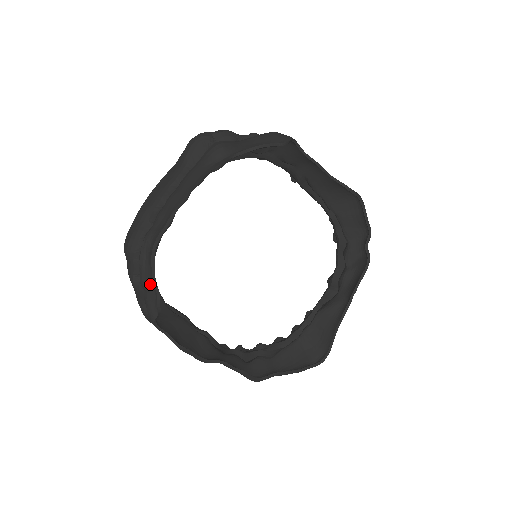
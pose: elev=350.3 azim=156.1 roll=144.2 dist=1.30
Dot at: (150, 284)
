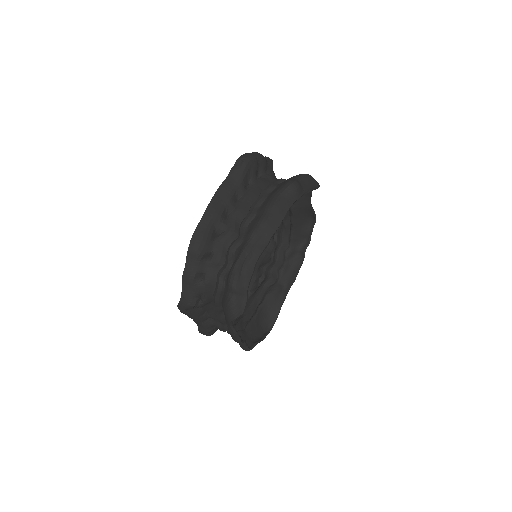
Dot at: (243, 289)
